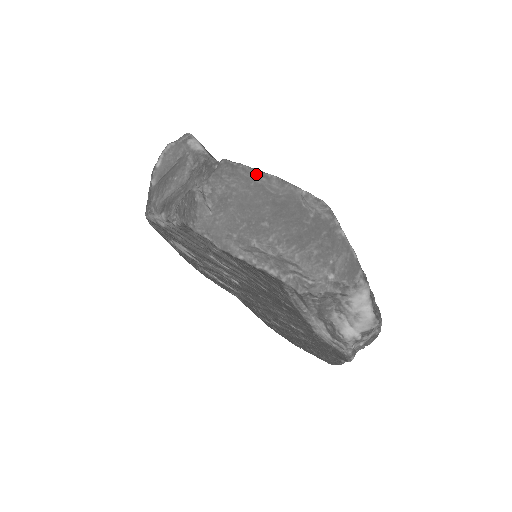
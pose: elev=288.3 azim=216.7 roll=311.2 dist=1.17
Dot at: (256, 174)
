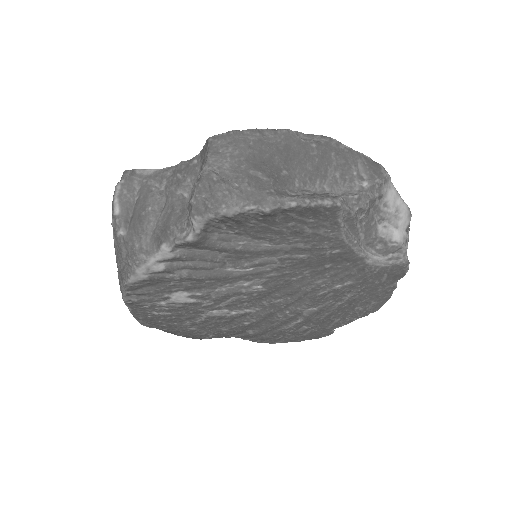
Dot at: (248, 133)
